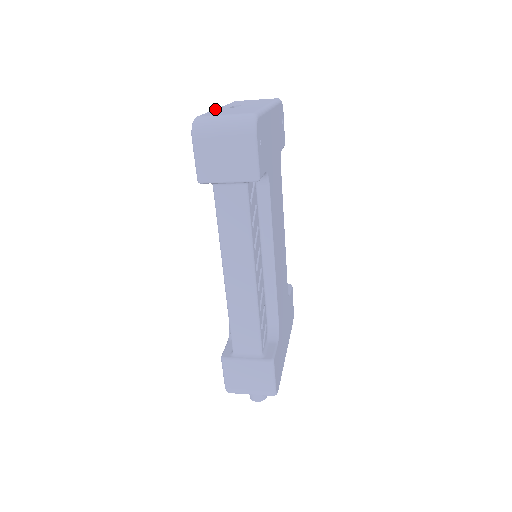
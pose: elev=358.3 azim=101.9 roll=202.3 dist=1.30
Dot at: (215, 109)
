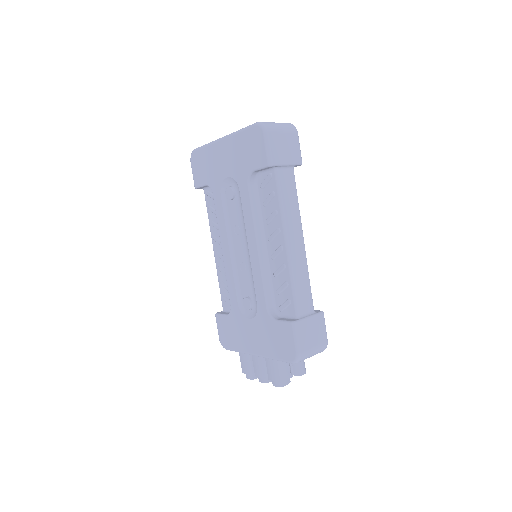
Dot at: (232, 133)
